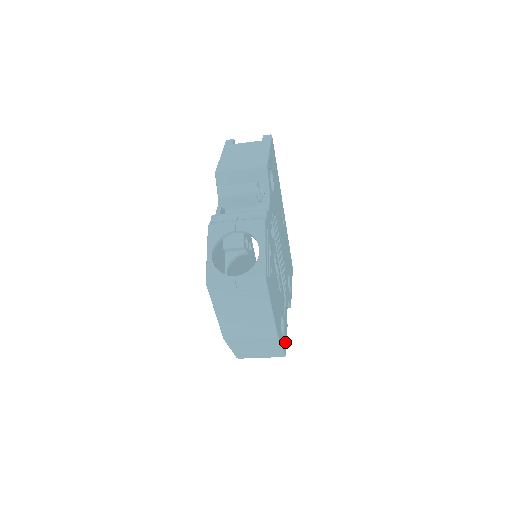
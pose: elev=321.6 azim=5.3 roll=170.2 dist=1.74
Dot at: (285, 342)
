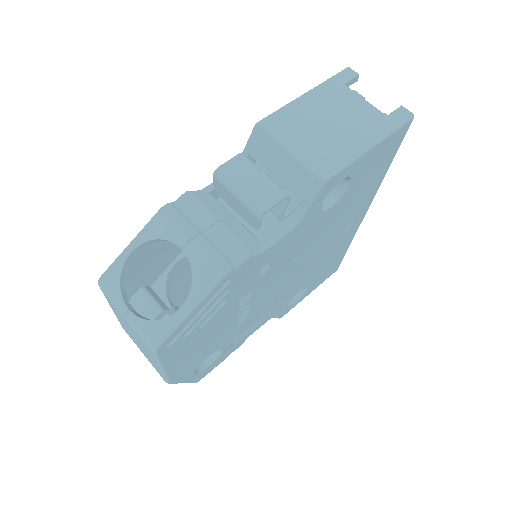
Dot at: (208, 370)
